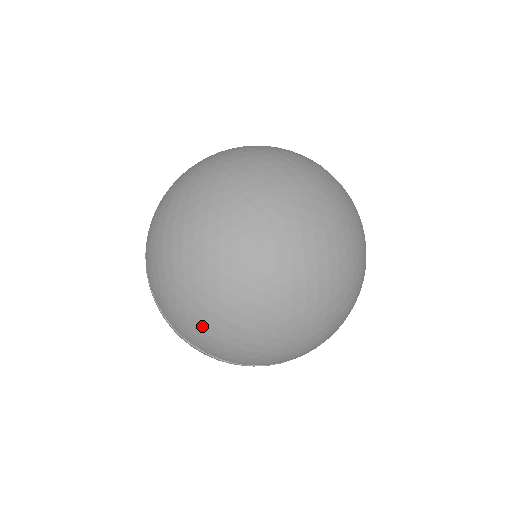
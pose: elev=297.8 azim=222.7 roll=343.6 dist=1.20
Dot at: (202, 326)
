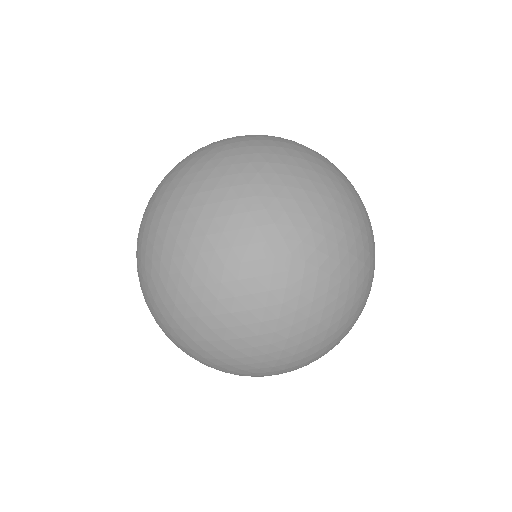
Dot at: (305, 364)
